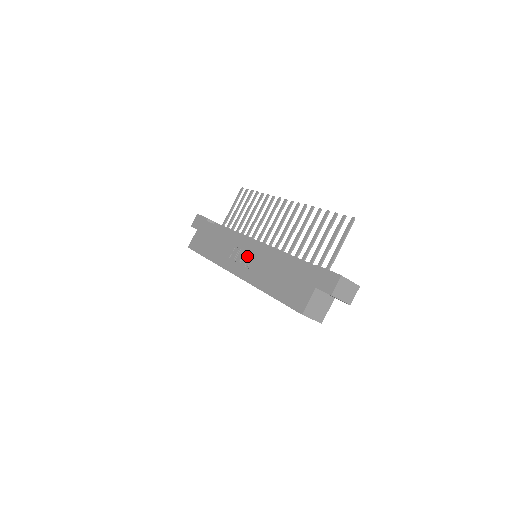
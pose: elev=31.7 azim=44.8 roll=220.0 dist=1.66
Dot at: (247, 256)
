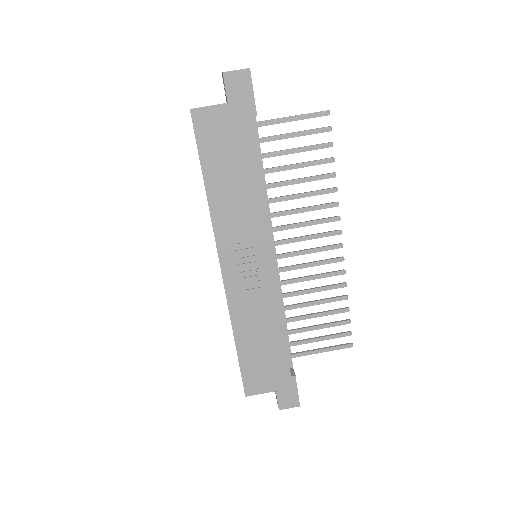
Dot at: (253, 272)
